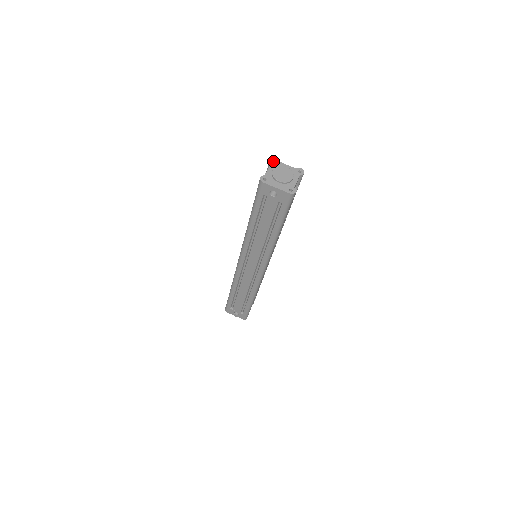
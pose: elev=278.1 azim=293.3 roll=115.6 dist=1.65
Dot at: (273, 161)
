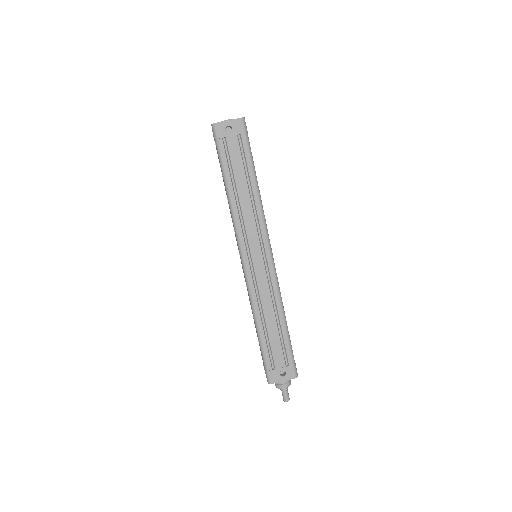
Dot at: occluded
